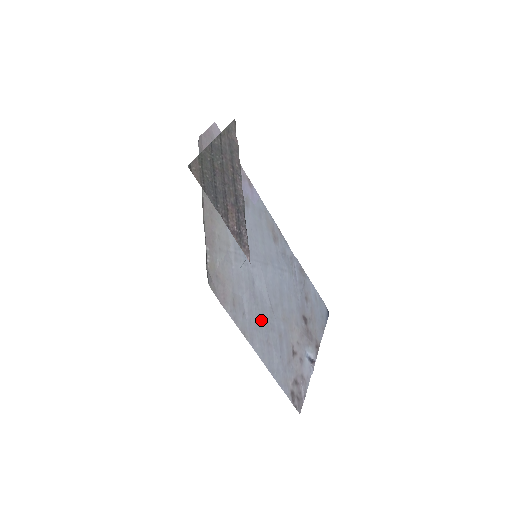
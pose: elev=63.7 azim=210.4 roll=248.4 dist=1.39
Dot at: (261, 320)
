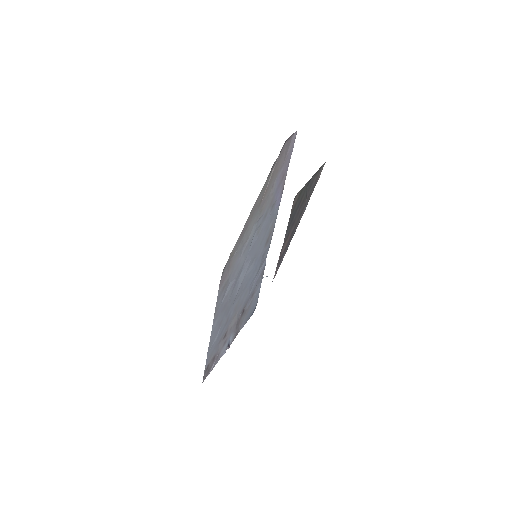
Dot at: (227, 305)
